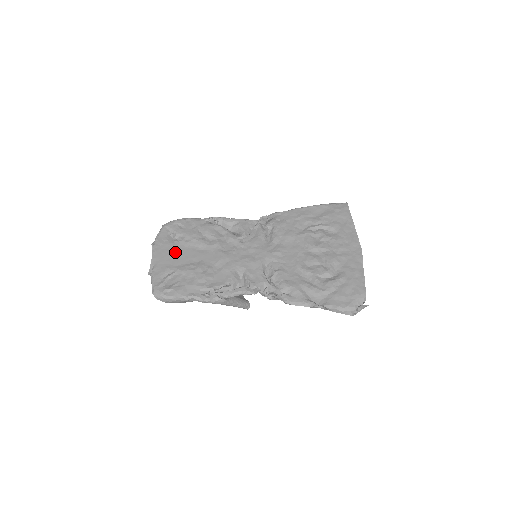
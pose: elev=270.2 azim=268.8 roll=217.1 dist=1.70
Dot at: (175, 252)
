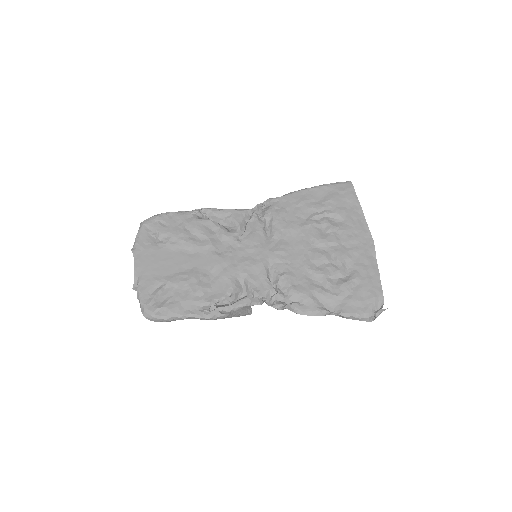
Dot at: (161, 258)
